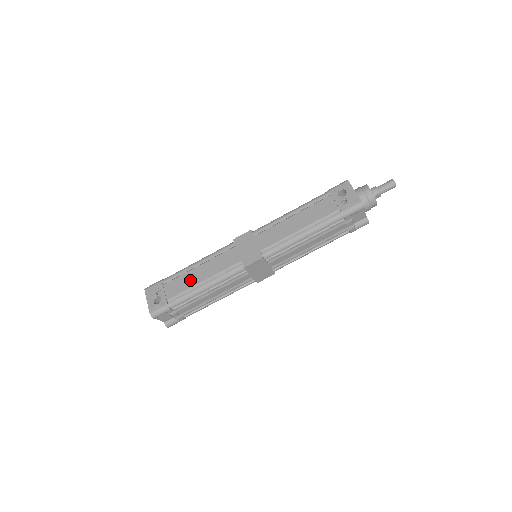
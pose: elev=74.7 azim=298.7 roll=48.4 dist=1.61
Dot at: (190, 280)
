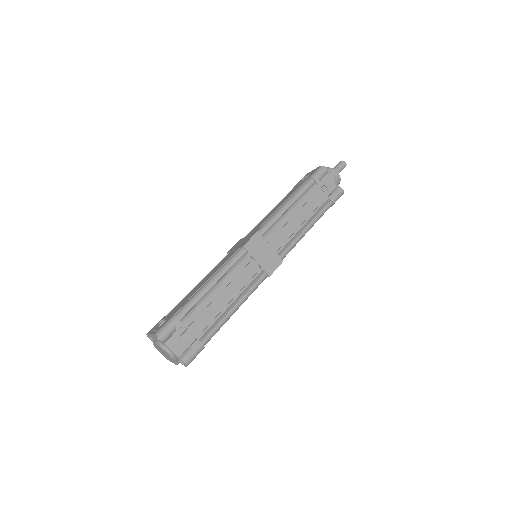
Dot at: (193, 291)
